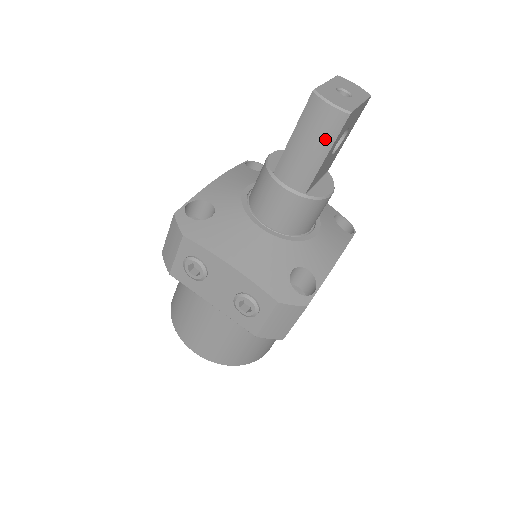
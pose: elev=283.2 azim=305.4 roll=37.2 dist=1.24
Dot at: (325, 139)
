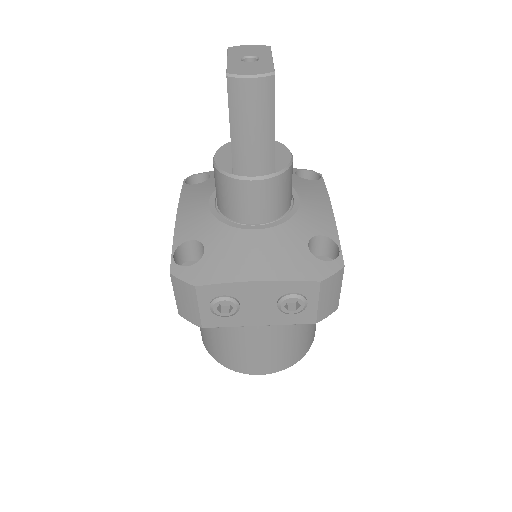
Dot at: (265, 112)
